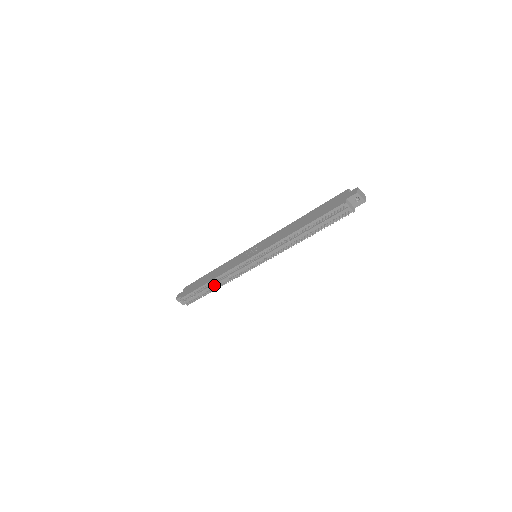
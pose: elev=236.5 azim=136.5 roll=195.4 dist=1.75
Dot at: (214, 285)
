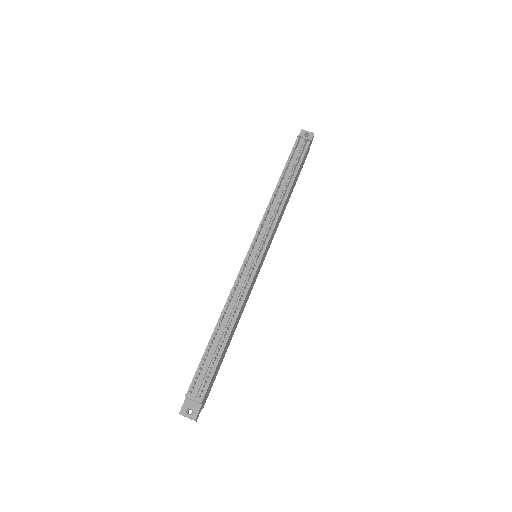
Dot at: (224, 325)
